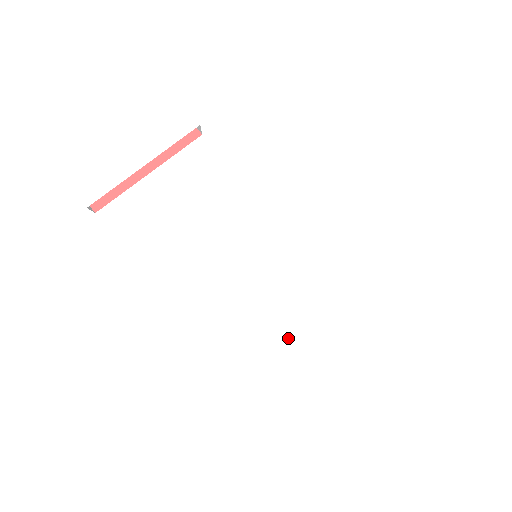
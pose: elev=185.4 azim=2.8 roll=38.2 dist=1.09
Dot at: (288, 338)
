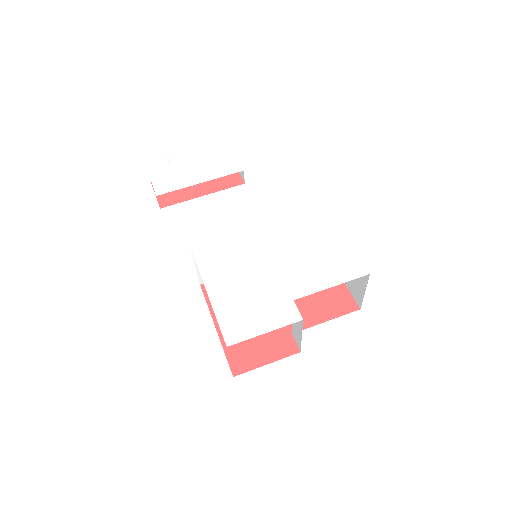
Dot at: (258, 294)
